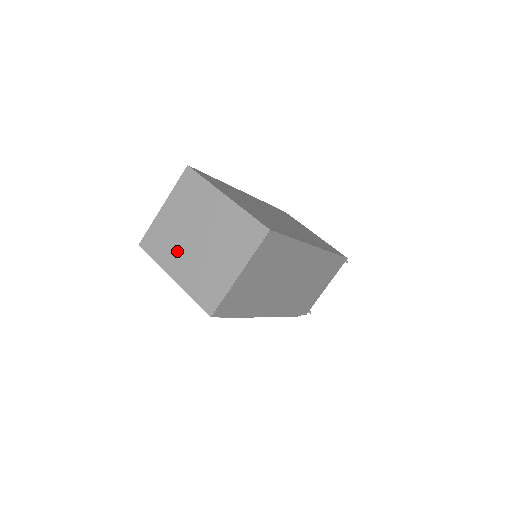
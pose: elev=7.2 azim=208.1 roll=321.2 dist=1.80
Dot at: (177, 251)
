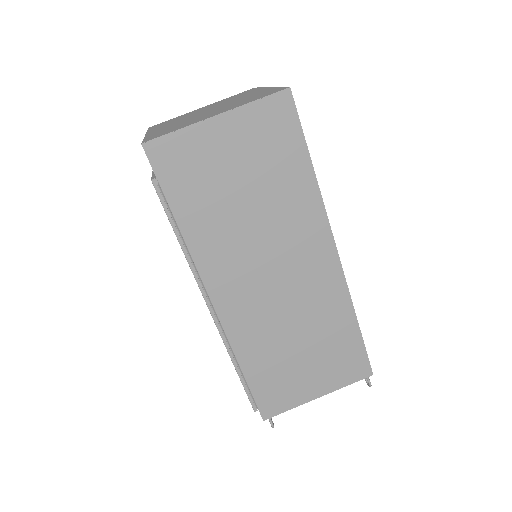
Dot at: (176, 121)
